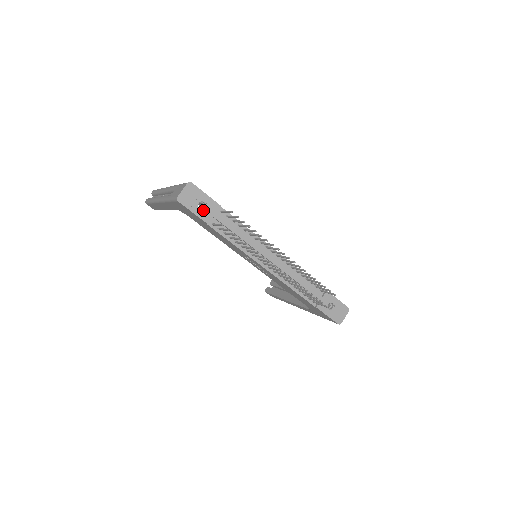
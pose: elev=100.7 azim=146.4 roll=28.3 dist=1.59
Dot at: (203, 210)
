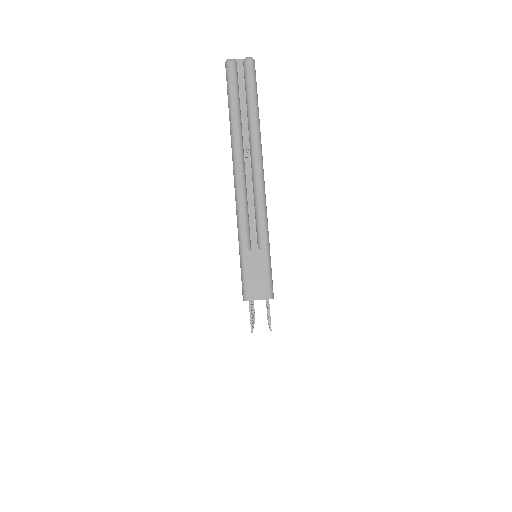
Dot at: occluded
